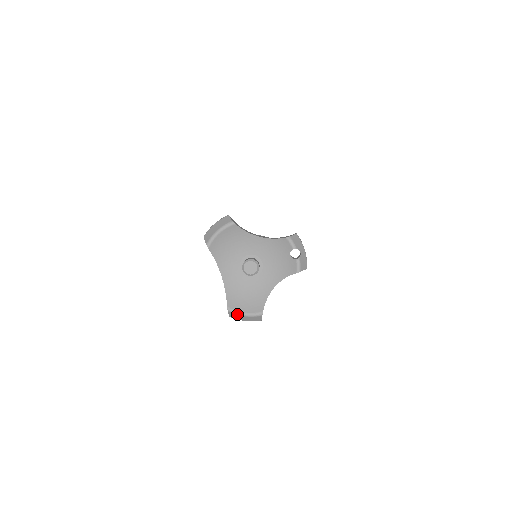
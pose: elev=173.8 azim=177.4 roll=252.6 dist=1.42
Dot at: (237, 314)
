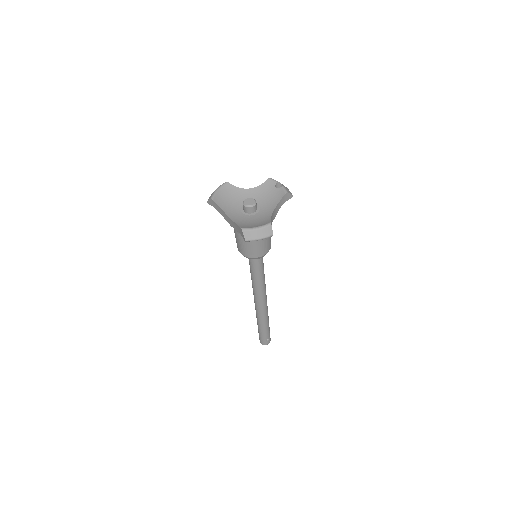
Dot at: (250, 230)
